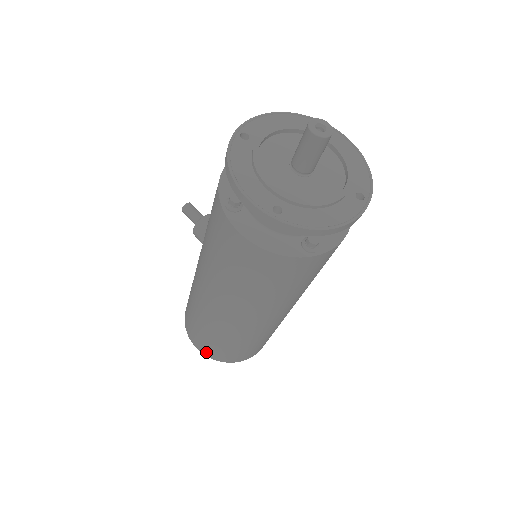
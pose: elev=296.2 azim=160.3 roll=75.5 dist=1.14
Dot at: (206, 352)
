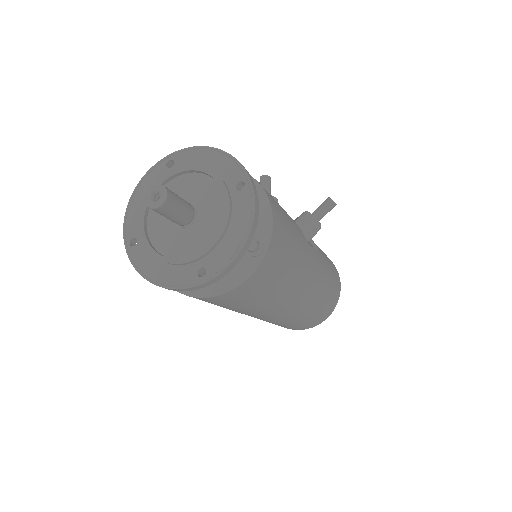
Dot at: occluded
